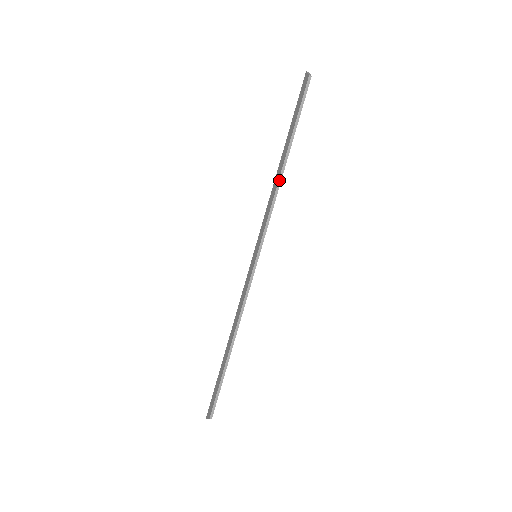
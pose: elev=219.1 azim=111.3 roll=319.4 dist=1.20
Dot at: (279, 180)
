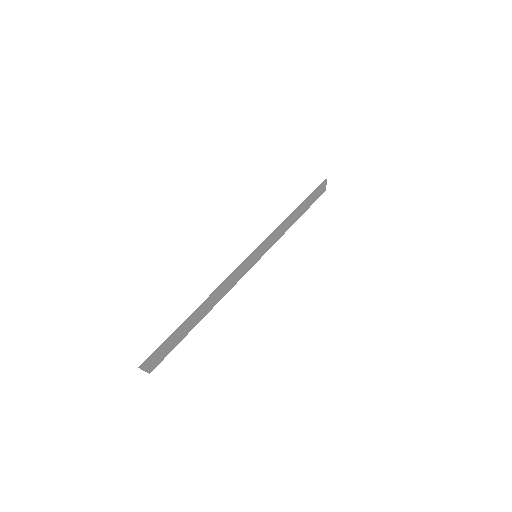
Dot at: (216, 303)
